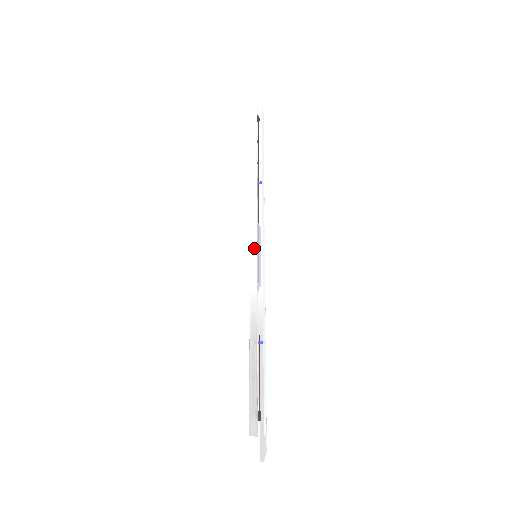
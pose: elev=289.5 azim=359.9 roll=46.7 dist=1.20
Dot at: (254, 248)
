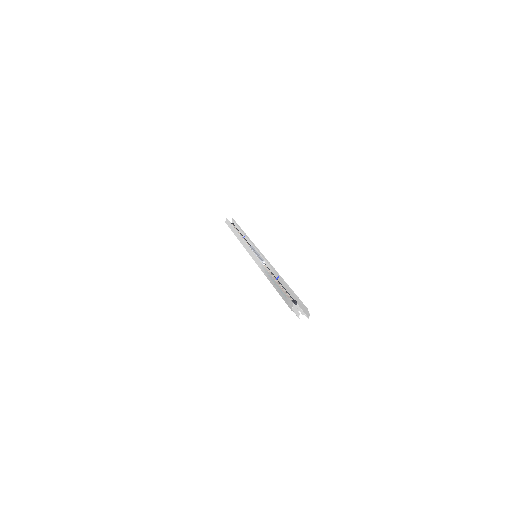
Dot at: (251, 252)
